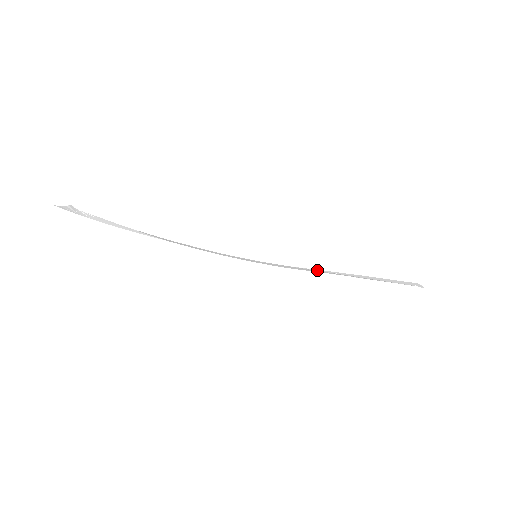
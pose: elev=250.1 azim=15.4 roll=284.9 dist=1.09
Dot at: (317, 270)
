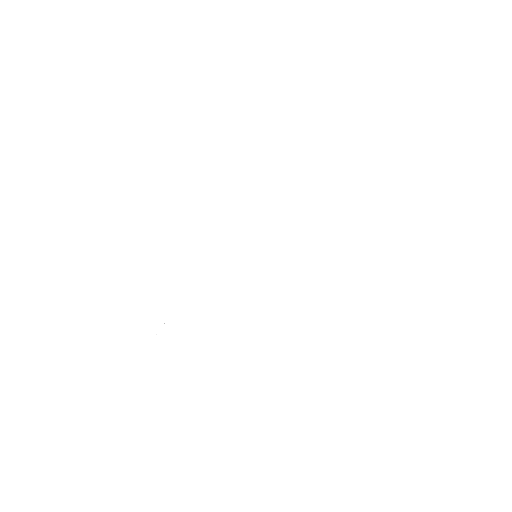
Dot at: occluded
